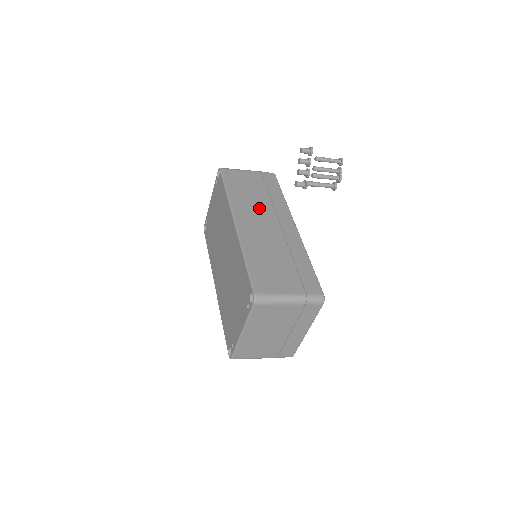
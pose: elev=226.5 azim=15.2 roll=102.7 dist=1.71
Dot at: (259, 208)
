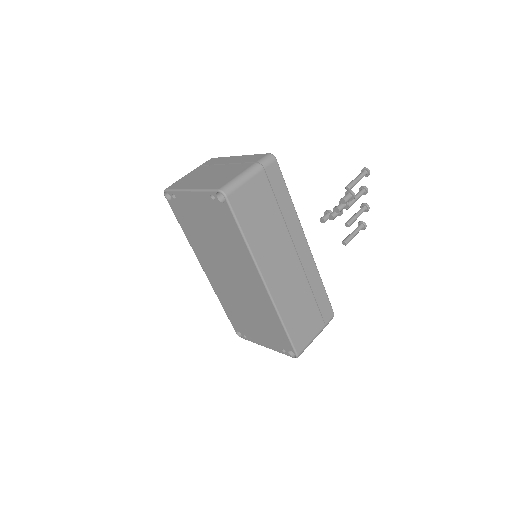
Dot at: (278, 243)
